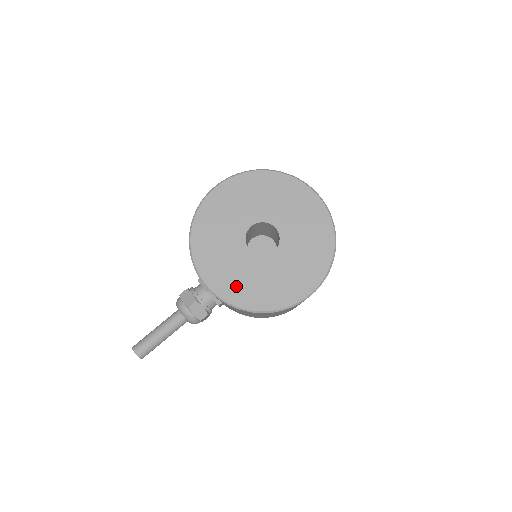
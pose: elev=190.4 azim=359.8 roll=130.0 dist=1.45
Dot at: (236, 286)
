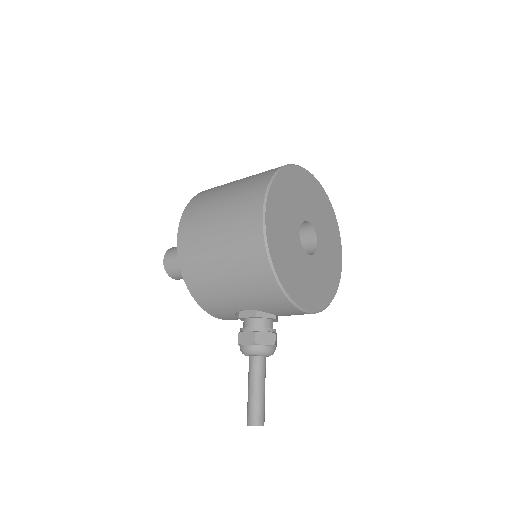
Dot at: (319, 292)
